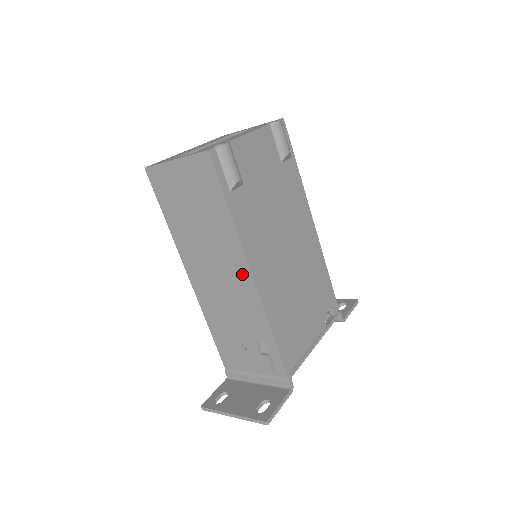
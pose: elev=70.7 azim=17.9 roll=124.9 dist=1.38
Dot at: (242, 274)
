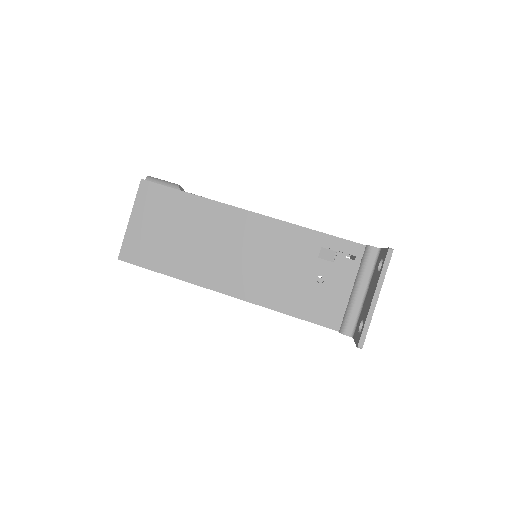
Dot at: (246, 222)
